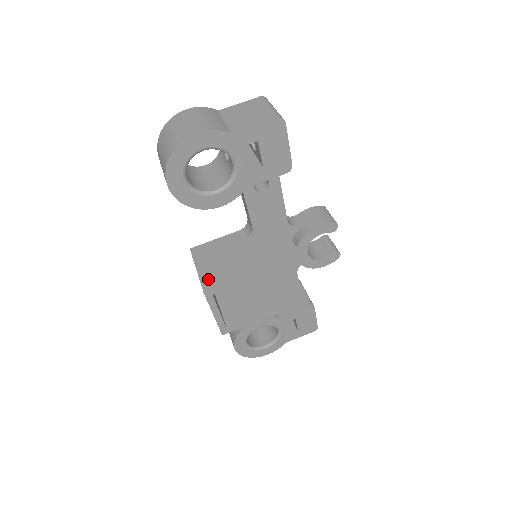
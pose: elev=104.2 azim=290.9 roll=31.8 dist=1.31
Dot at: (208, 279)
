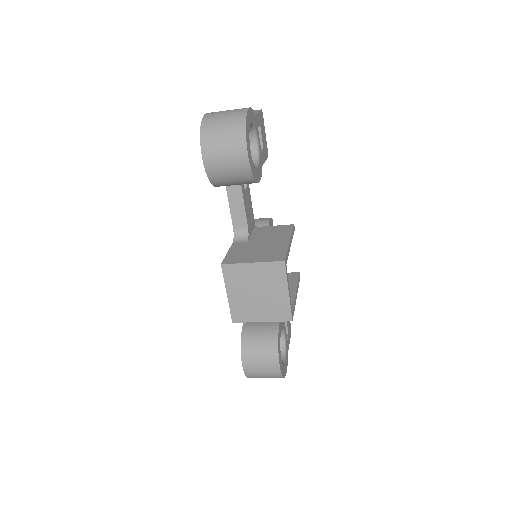
Dot at: (271, 258)
